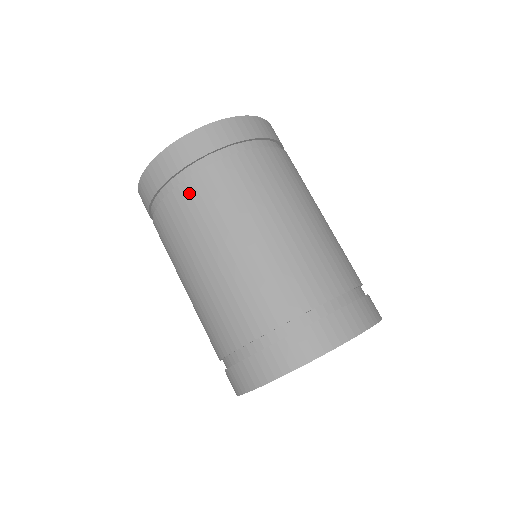
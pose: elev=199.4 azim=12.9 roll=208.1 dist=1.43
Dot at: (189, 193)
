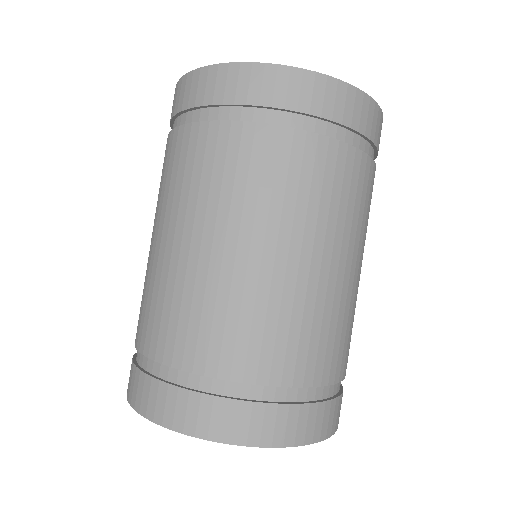
Dot at: (166, 150)
